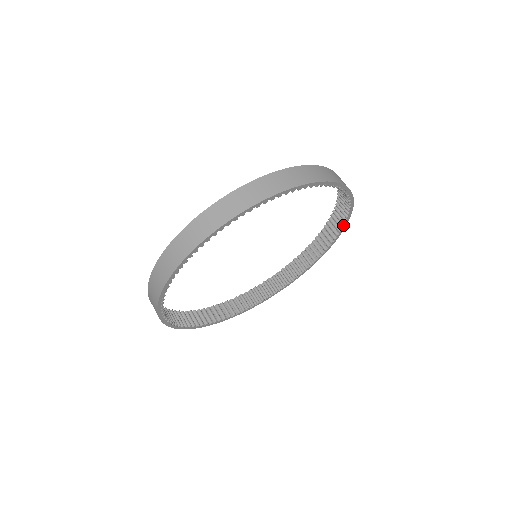
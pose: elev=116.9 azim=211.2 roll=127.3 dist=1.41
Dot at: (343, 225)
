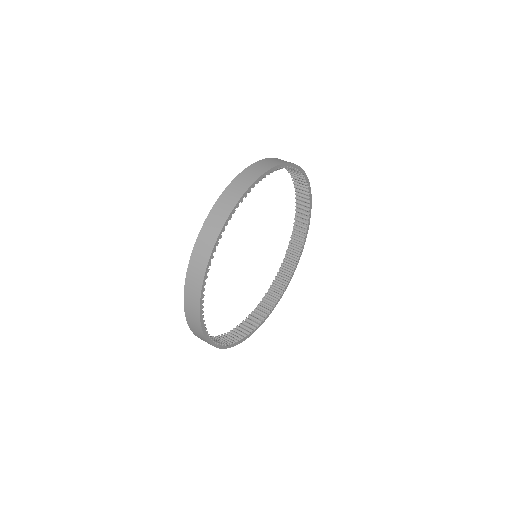
Dot at: (287, 283)
